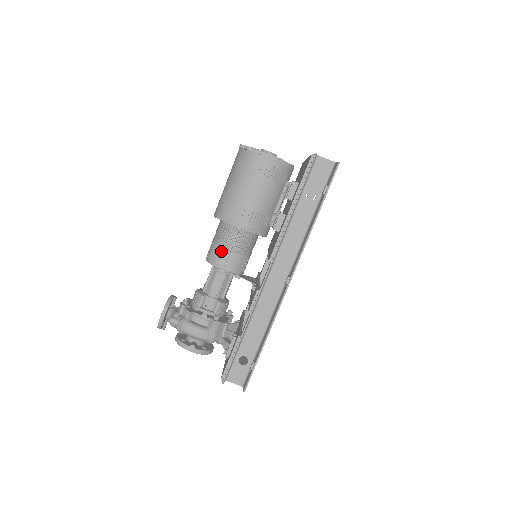
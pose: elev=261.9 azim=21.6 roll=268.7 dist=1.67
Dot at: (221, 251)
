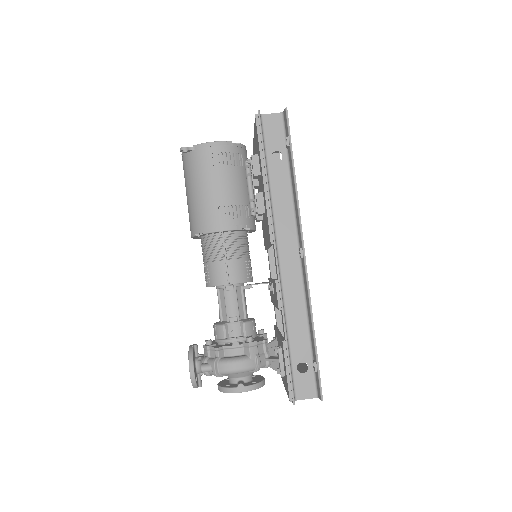
Dot at: (217, 266)
